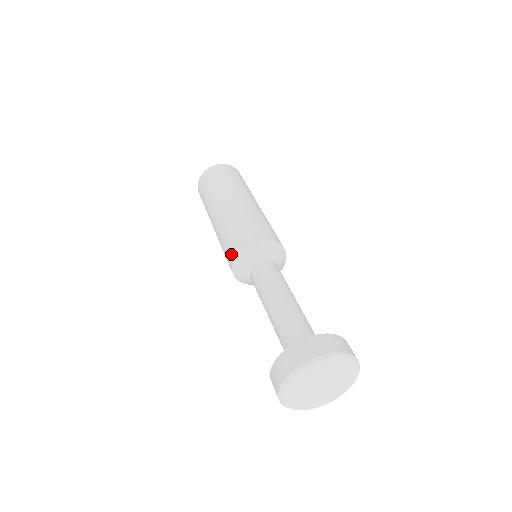
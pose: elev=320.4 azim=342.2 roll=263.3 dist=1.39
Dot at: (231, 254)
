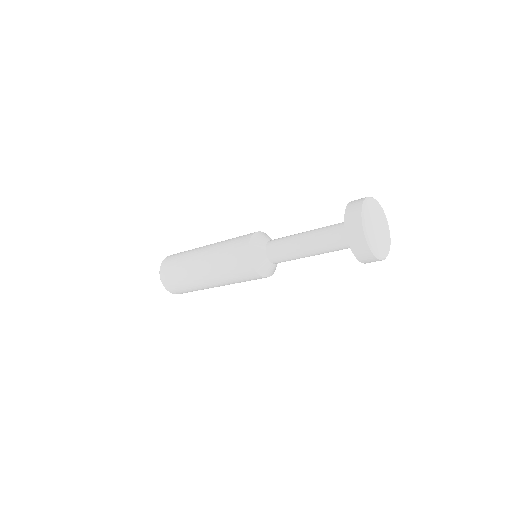
Dot at: (245, 264)
